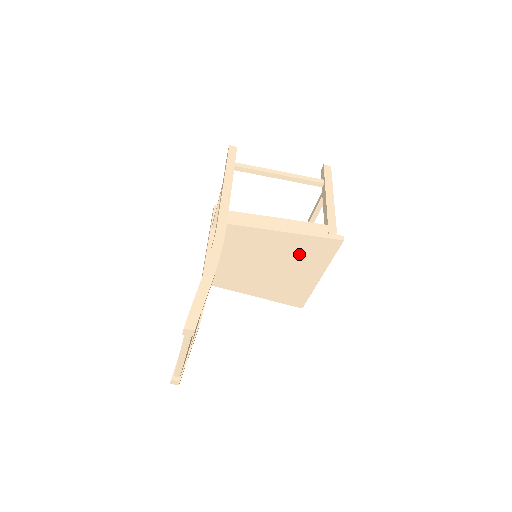
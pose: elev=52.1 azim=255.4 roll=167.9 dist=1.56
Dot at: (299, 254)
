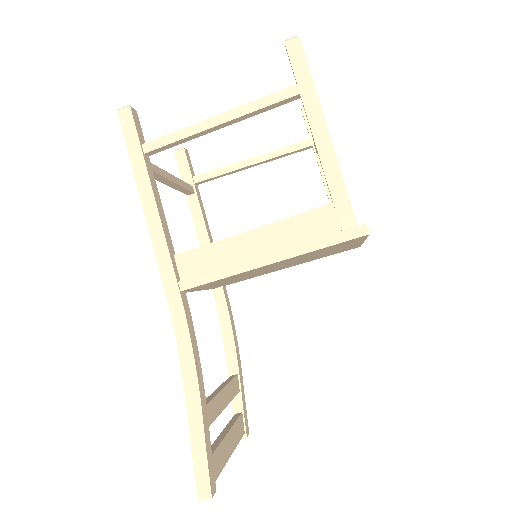
Dot at: (310, 255)
